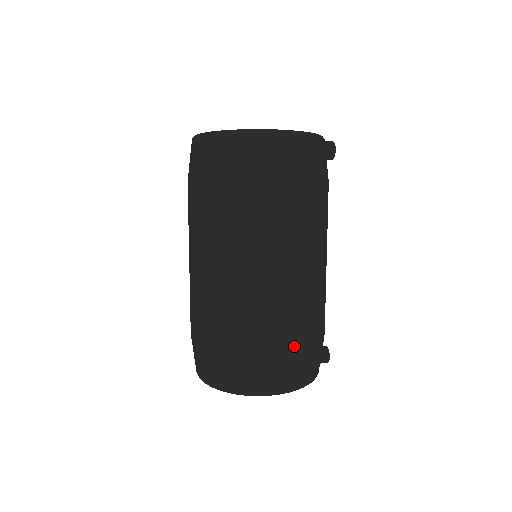
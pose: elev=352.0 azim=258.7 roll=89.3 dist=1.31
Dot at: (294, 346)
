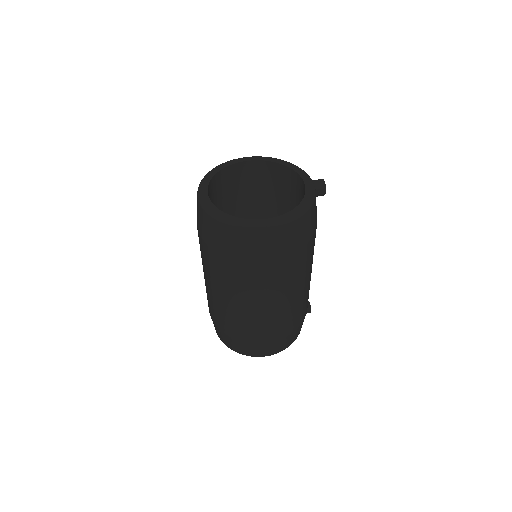
Dot at: (283, 335)
